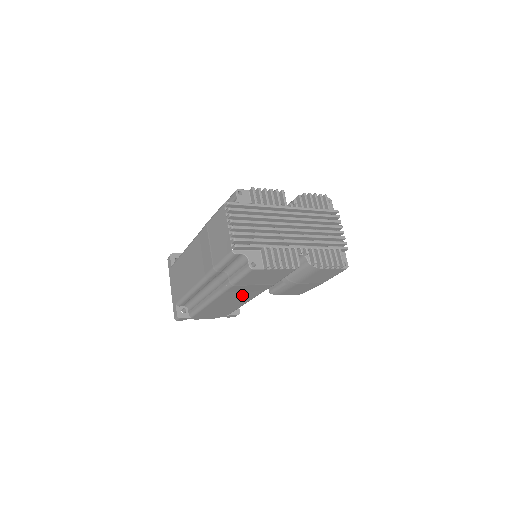
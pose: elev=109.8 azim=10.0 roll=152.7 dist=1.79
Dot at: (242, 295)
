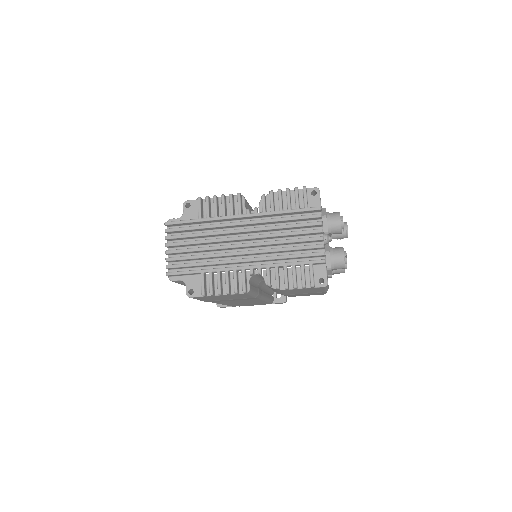
Dot at: occluded
